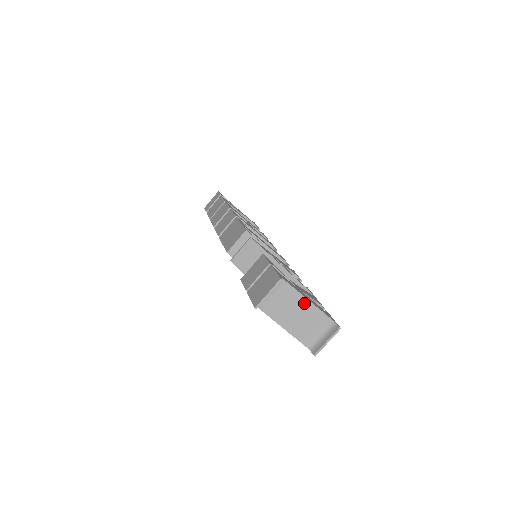
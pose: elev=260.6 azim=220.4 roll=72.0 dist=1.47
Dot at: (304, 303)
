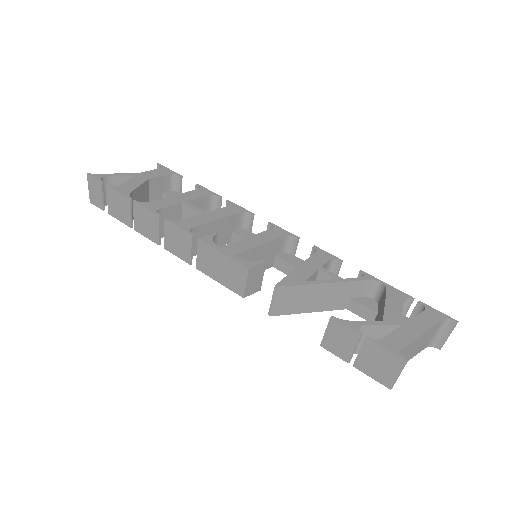
Dot at: (420, 338)
